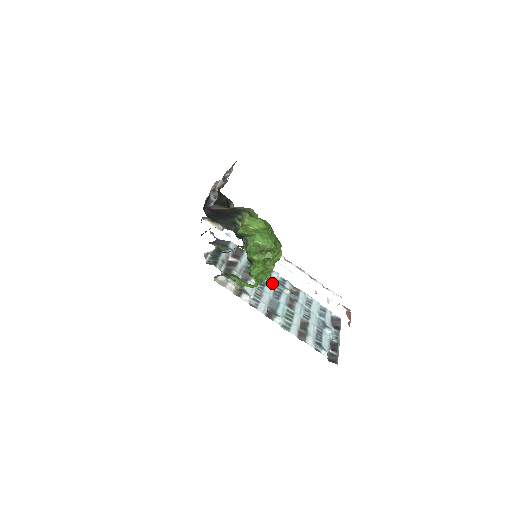
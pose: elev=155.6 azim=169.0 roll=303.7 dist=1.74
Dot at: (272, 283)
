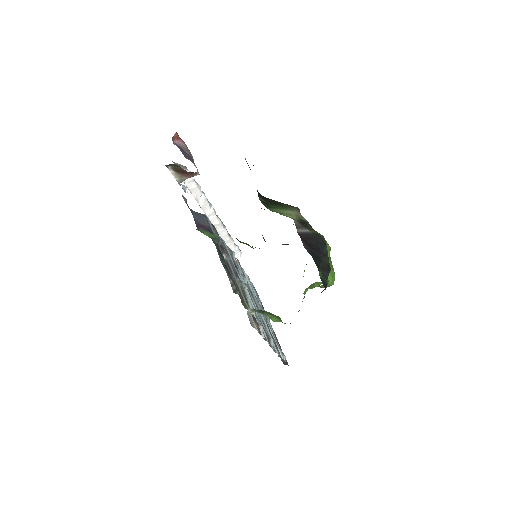
Dot at: (241, 276)
